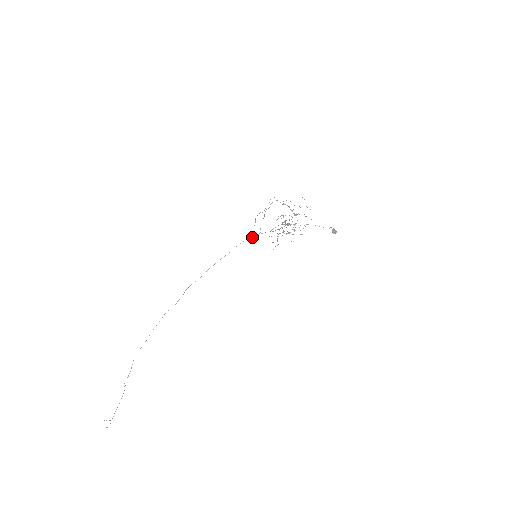
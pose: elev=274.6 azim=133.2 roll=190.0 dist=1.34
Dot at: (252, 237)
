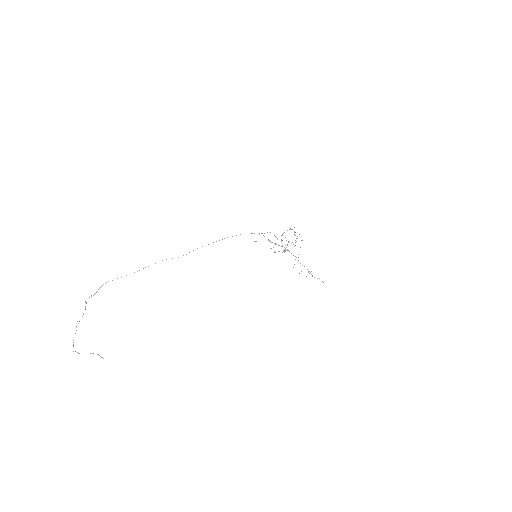
Dot at: occluded
